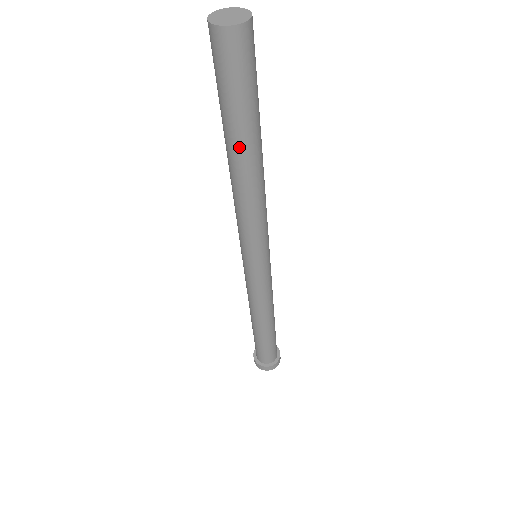
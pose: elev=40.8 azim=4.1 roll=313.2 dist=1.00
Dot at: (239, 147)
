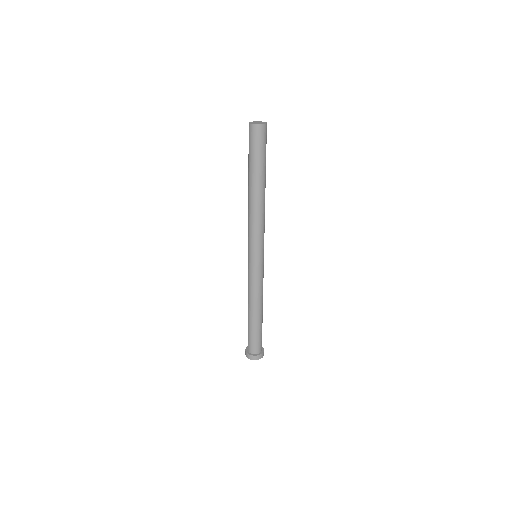
Dot at: (249, 179)
